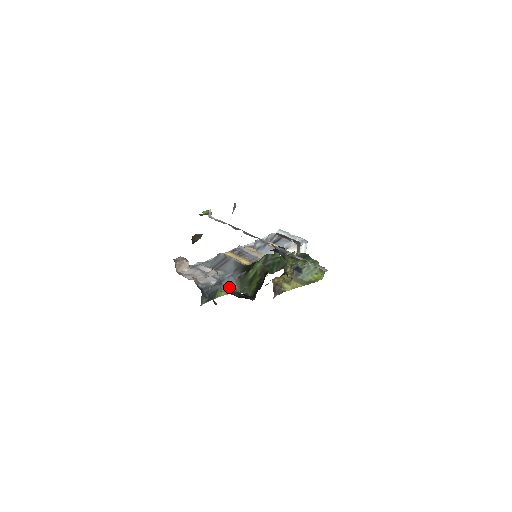
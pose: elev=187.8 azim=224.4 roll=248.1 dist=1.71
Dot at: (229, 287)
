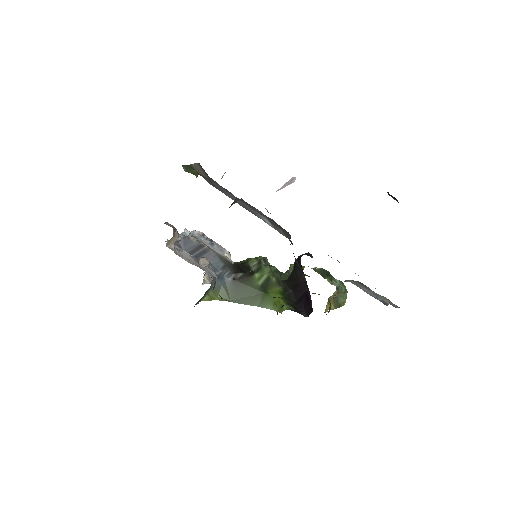
Dot at: (216, 290)
